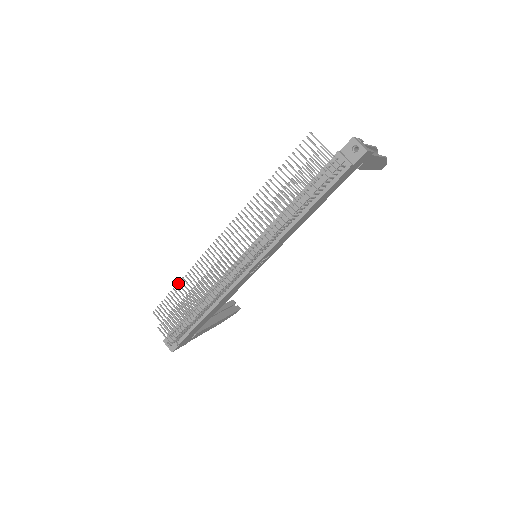
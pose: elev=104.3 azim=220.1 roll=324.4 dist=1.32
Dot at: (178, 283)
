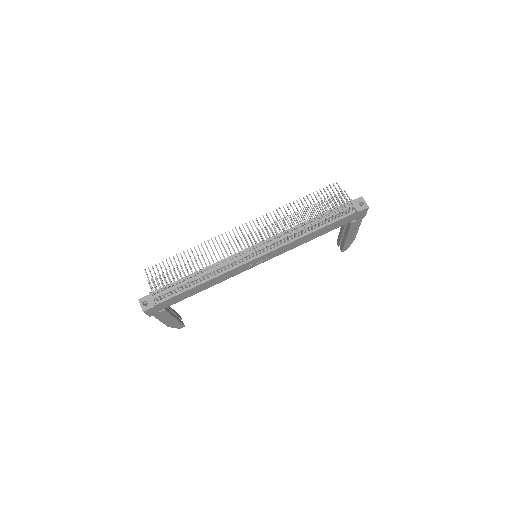
Dot at: occluded
